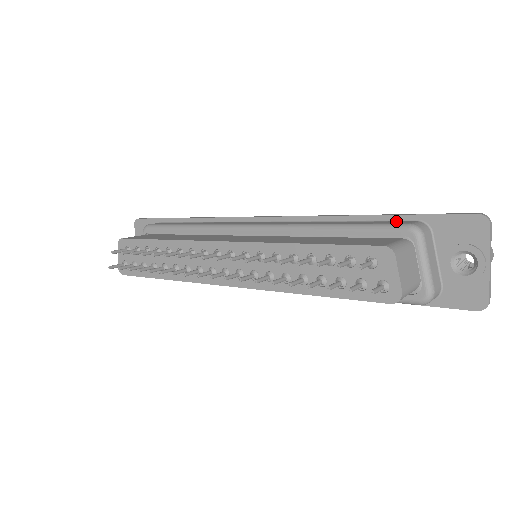
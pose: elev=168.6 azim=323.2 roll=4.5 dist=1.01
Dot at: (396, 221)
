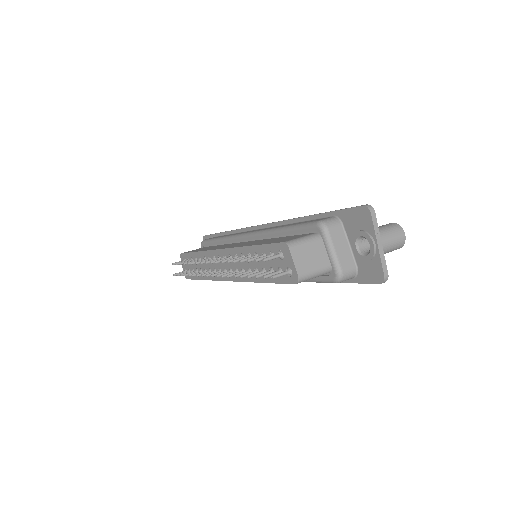
Dot at: (322, 218)
